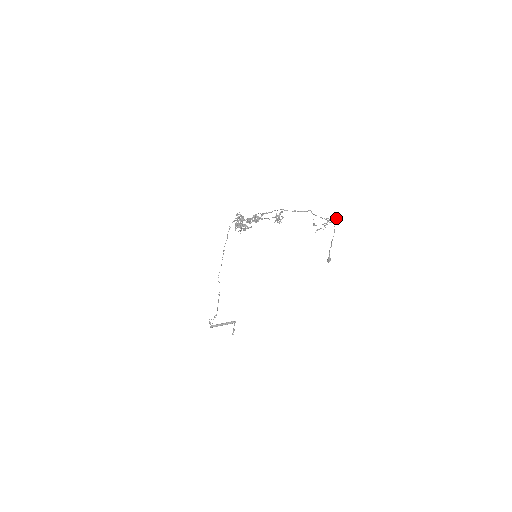
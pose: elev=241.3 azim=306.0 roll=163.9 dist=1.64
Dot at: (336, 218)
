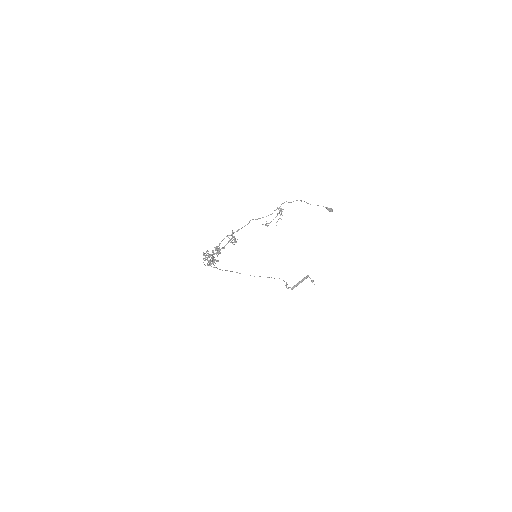
Dot at: occluded
